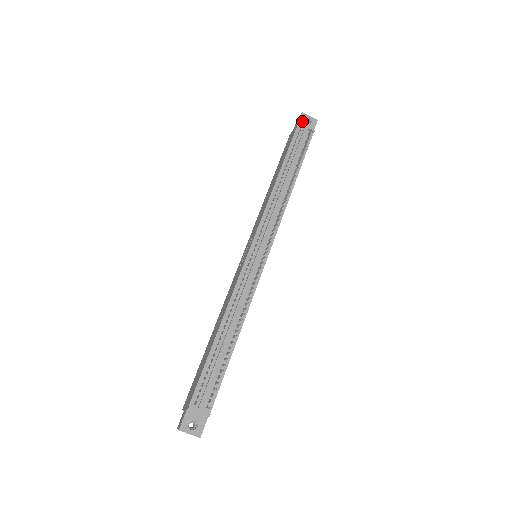
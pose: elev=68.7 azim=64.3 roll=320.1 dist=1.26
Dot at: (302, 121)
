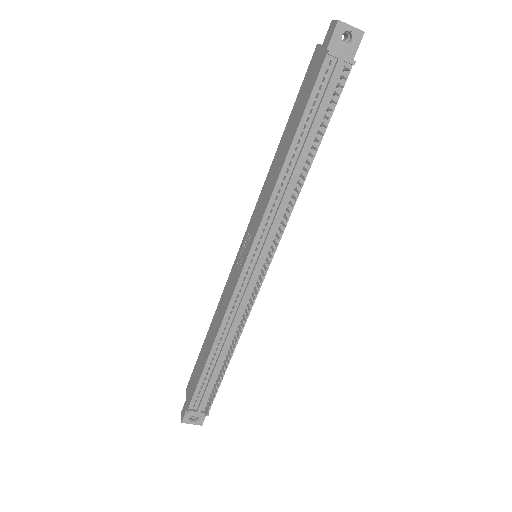
Dot at: (336, 40)
